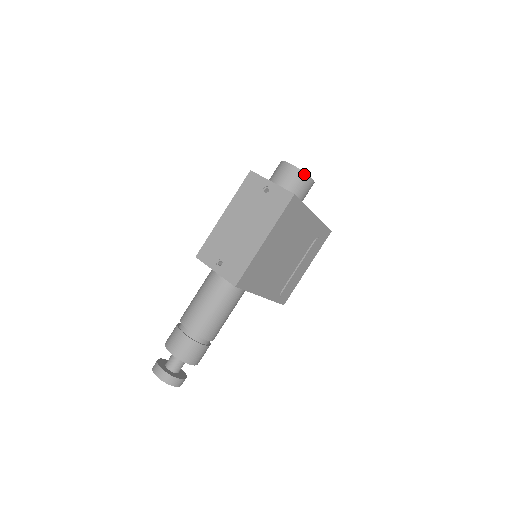
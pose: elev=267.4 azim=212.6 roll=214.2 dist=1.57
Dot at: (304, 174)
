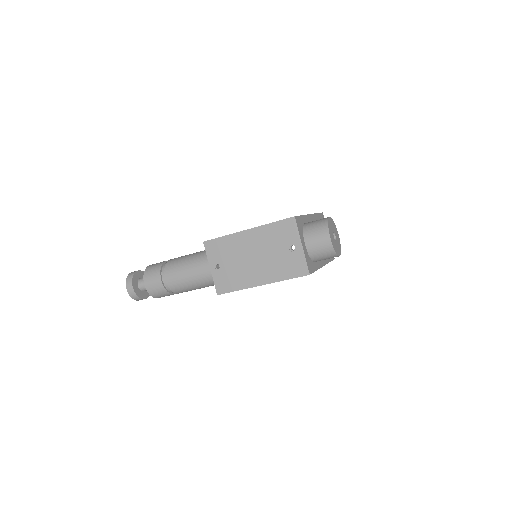
Dot at: (334, 253)
